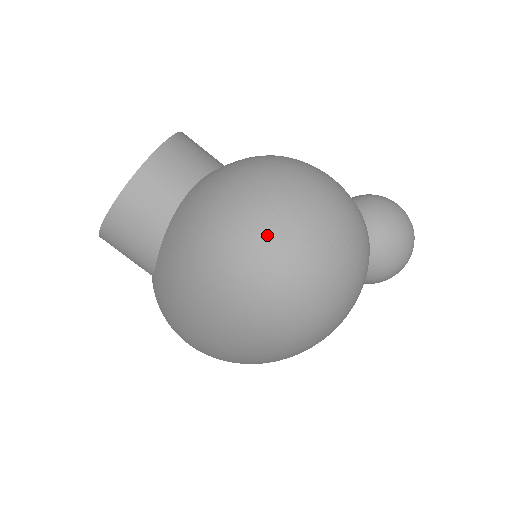
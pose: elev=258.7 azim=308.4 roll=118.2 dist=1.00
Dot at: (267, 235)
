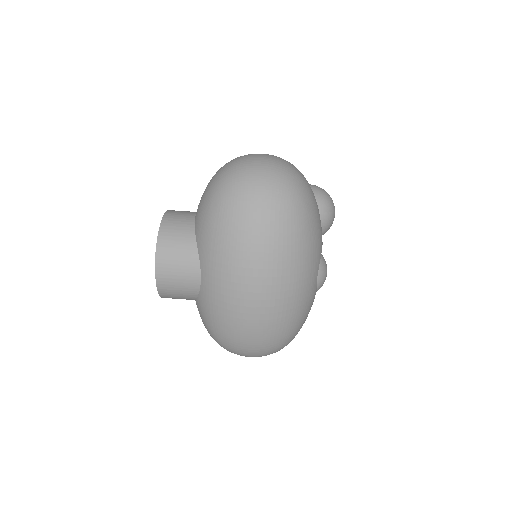
Dot at: (244, 162)
